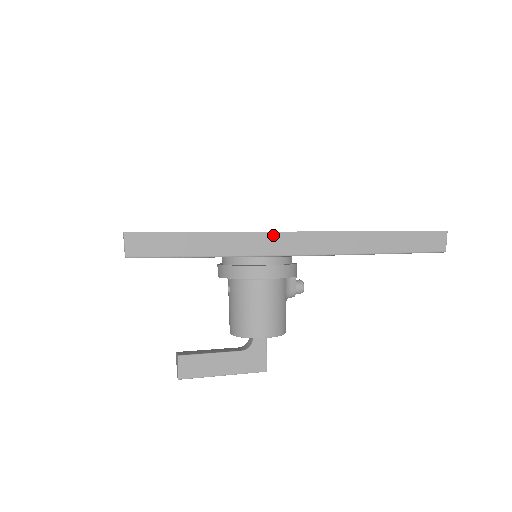
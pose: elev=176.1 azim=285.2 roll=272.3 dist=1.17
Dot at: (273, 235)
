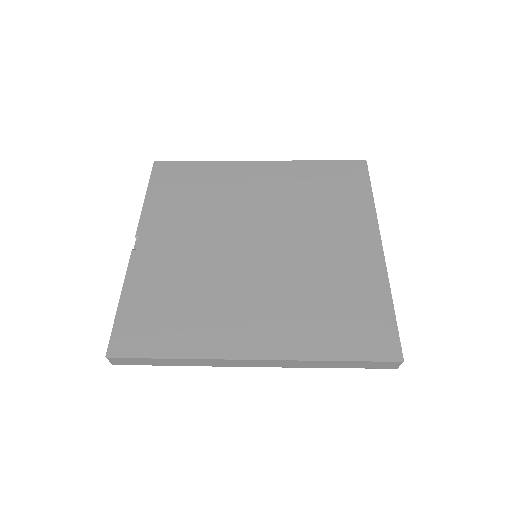
Dot at: (226, 360)
